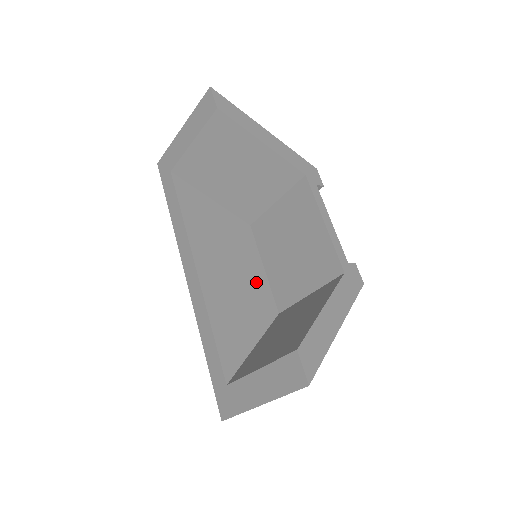
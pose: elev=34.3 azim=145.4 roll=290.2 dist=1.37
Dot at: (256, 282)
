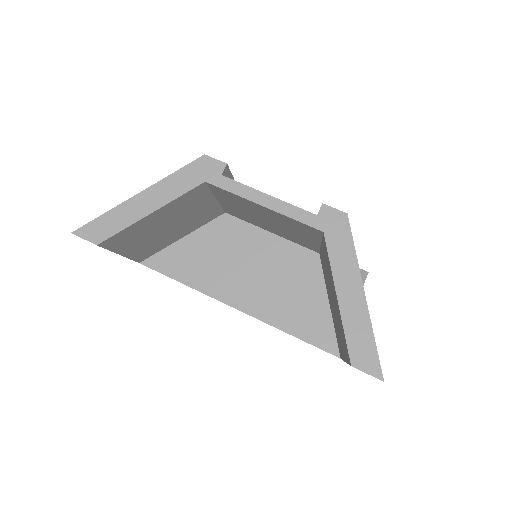
Dot at: (279, 254)
